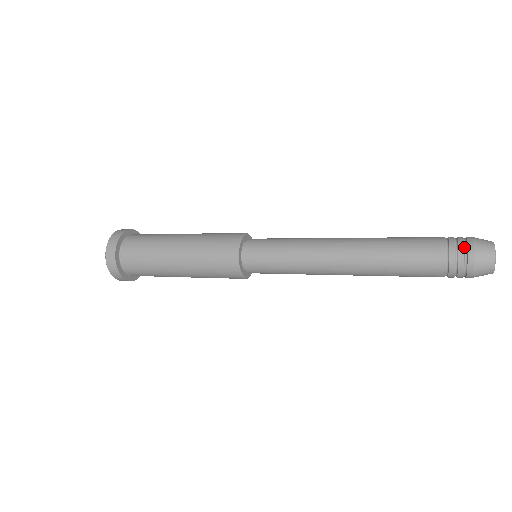
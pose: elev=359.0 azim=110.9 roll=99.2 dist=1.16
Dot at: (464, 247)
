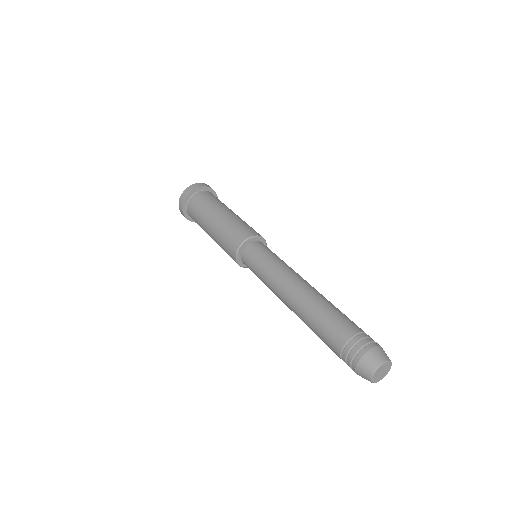
Dot at: (351, 361)
